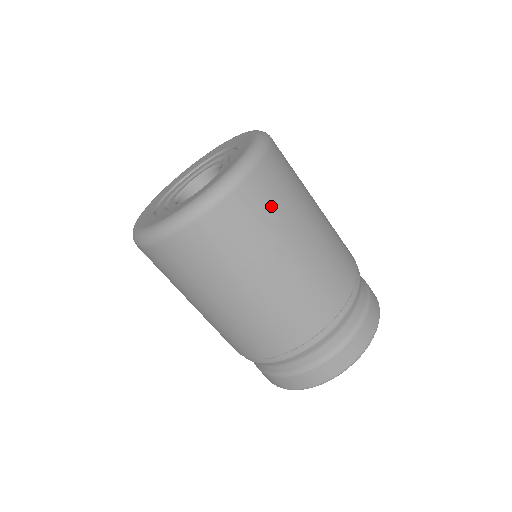
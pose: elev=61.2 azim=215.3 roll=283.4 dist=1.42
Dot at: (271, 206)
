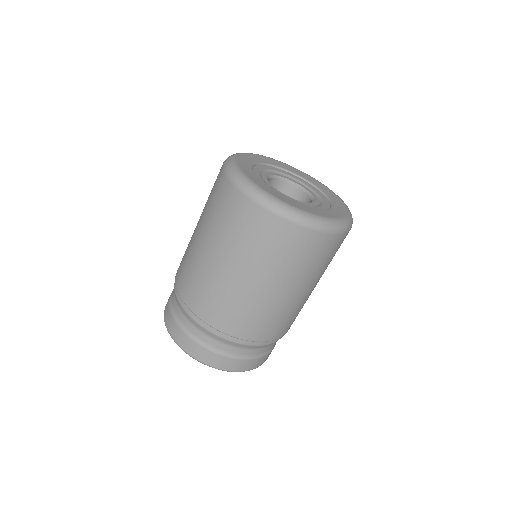
Dot at: occluded
